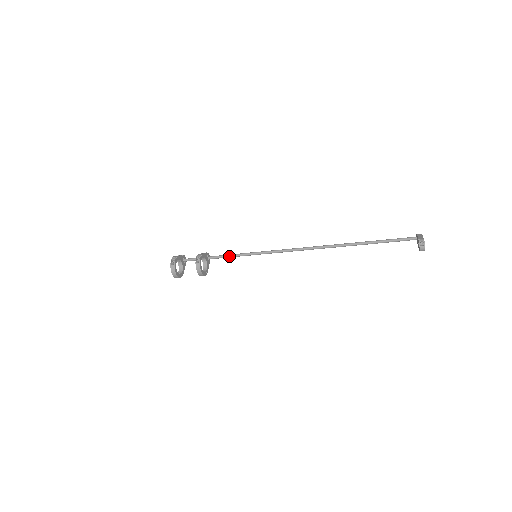
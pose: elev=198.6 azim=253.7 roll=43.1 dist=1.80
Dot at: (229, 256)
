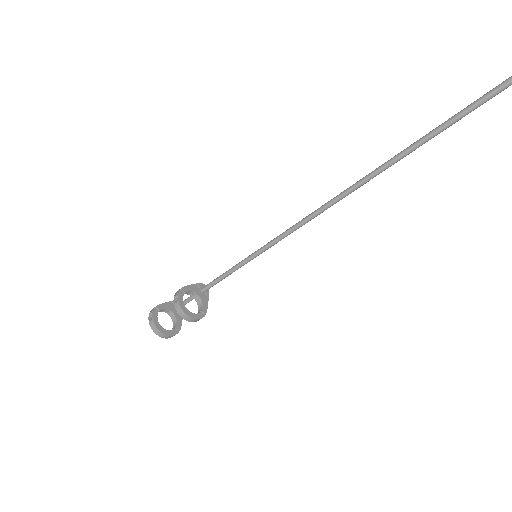
Dot at: (225, 274)
